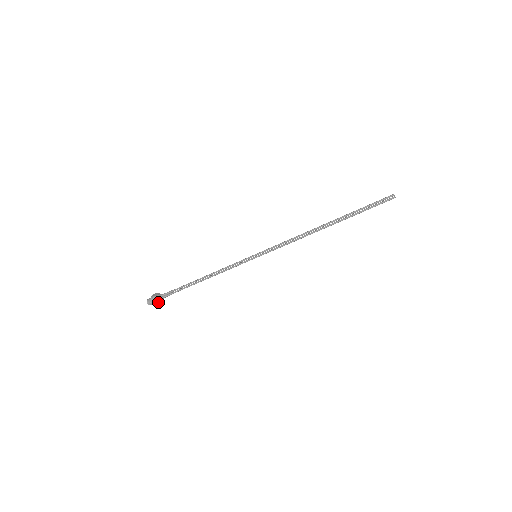
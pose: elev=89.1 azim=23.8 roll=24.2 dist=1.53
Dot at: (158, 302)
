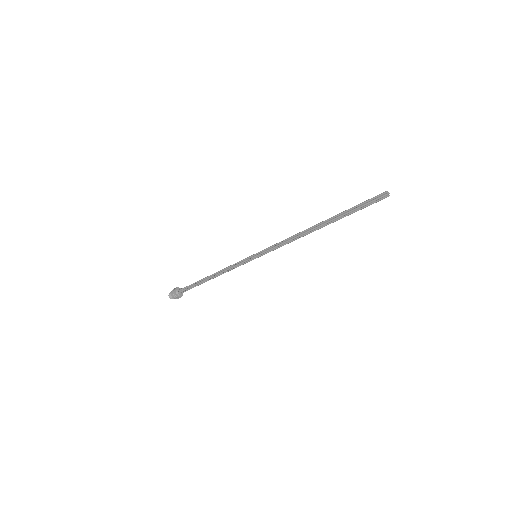
Dot at: occluded
